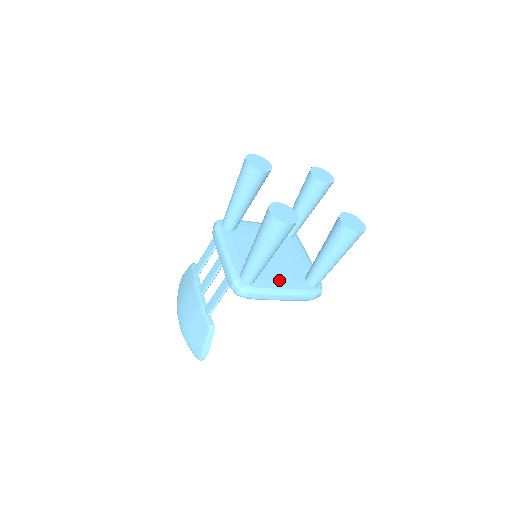
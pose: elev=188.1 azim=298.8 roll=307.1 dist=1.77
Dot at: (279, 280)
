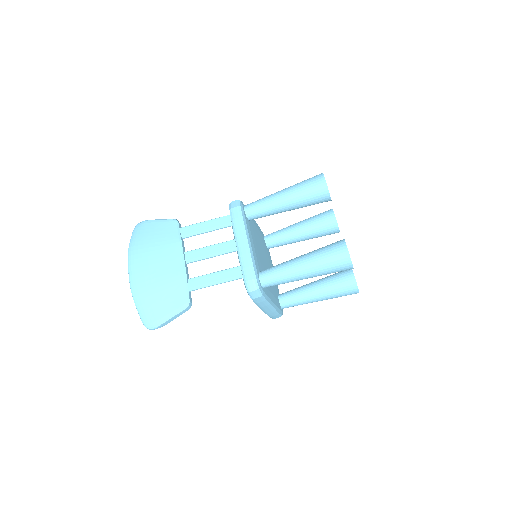
Dot at: occluded
